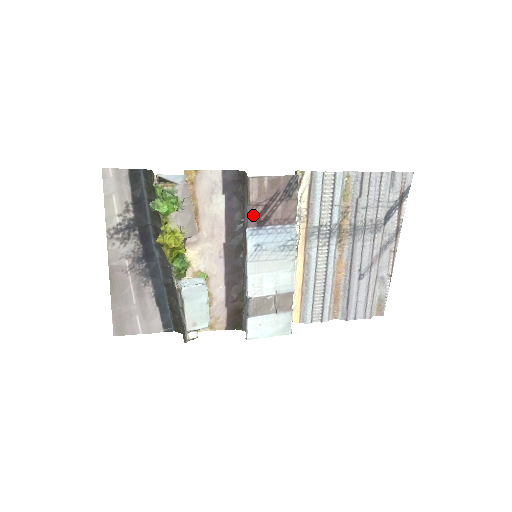
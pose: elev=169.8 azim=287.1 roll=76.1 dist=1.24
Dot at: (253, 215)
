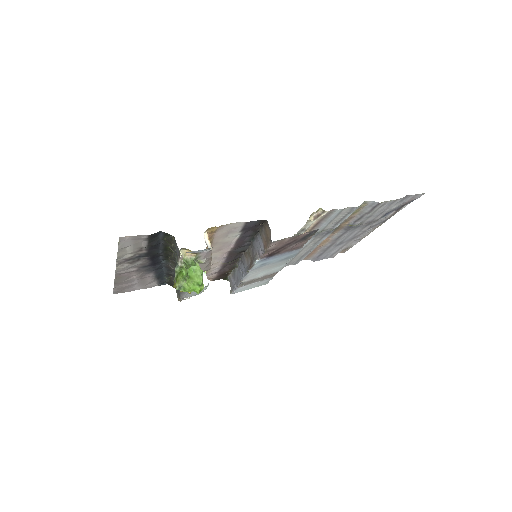
Dot at: (266, 254)
